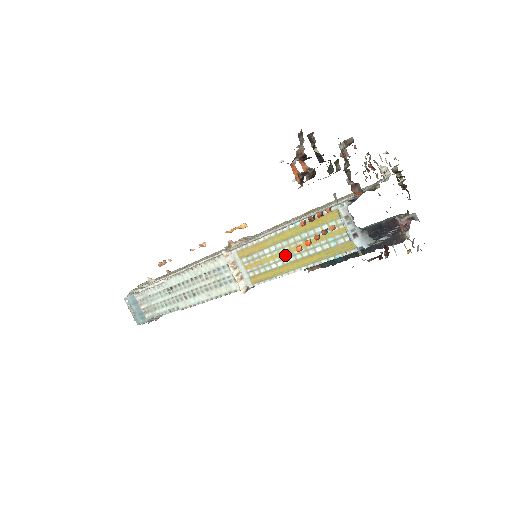
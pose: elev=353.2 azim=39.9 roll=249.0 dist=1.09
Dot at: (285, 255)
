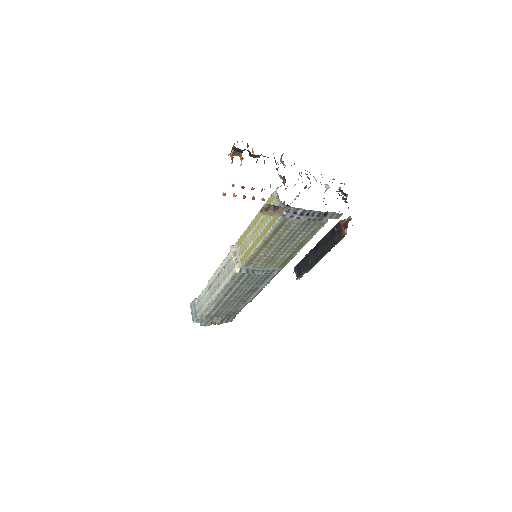
Dot at: (254, 236)
